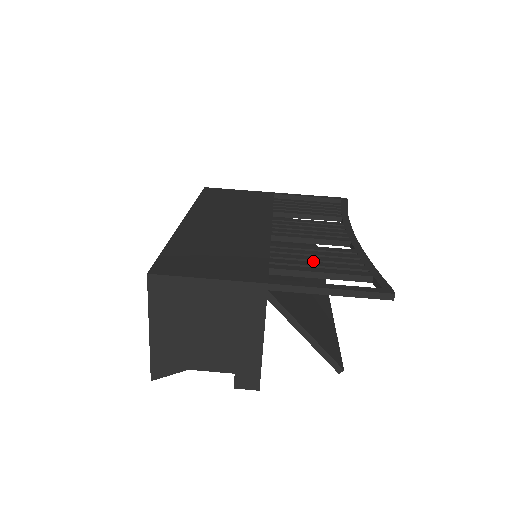
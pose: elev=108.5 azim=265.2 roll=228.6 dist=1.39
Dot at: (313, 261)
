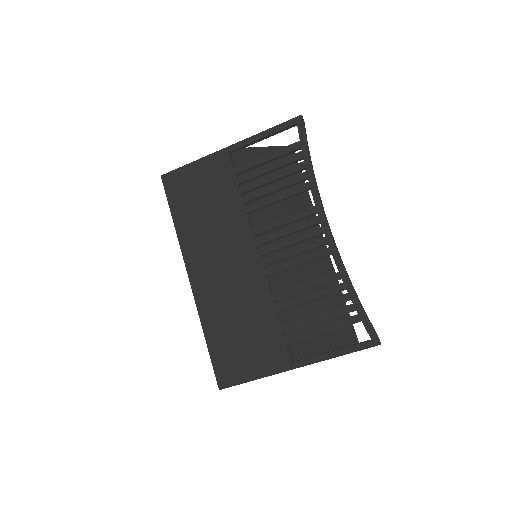
Dot at: occluded
